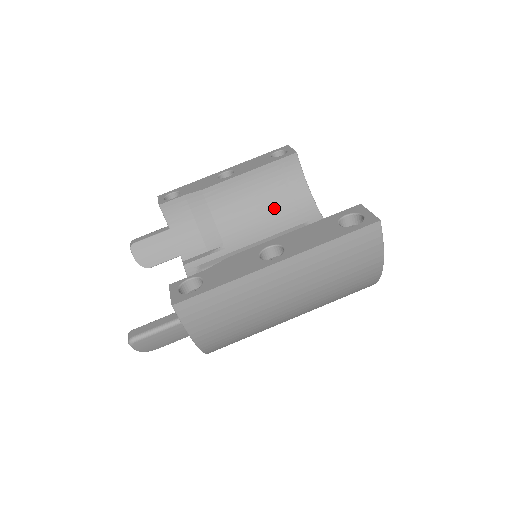
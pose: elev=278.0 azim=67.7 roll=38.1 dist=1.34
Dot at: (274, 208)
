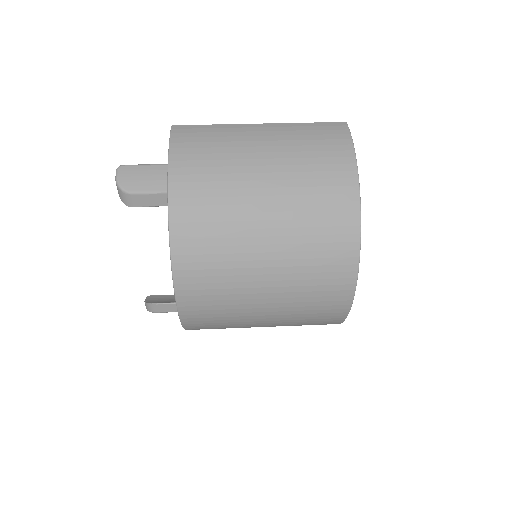
Dot at: occluded
